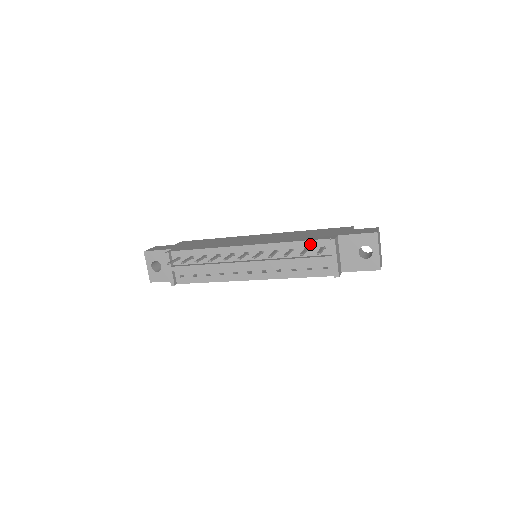
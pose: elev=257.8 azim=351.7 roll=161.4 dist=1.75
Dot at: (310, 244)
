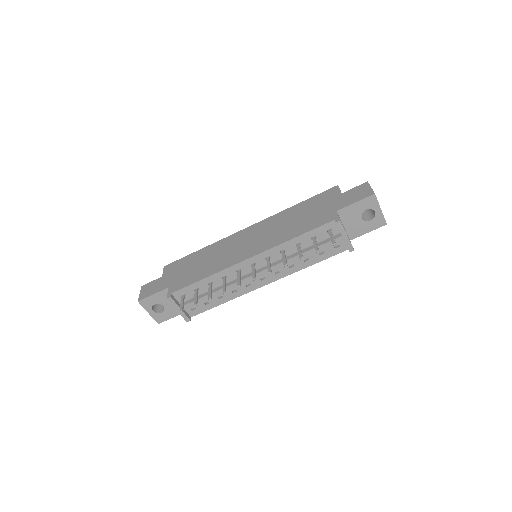
Dot at: (315, 232)
